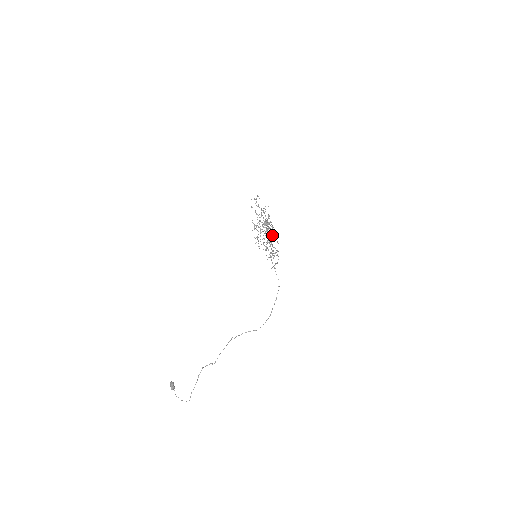
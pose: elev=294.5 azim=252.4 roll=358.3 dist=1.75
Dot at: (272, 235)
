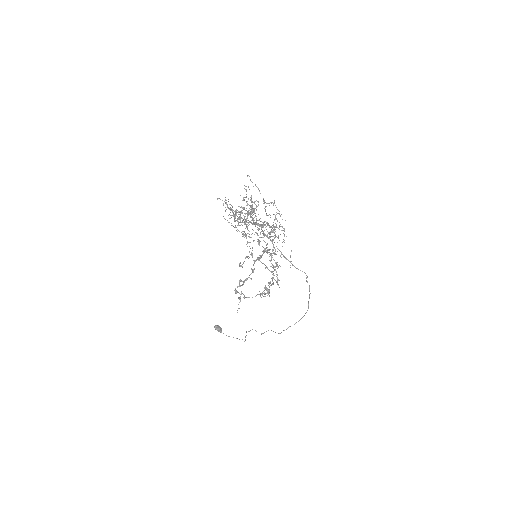
Dot at: (267, 225)
